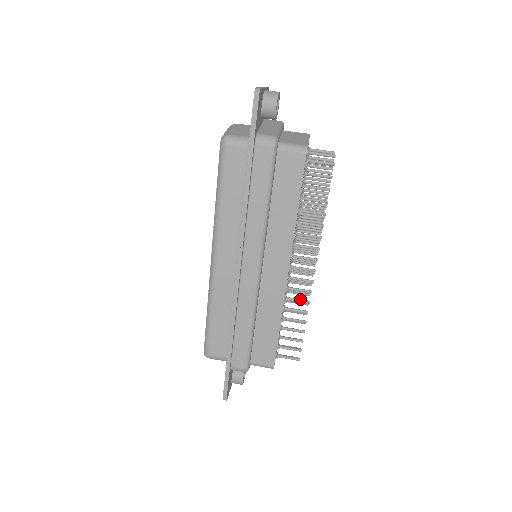
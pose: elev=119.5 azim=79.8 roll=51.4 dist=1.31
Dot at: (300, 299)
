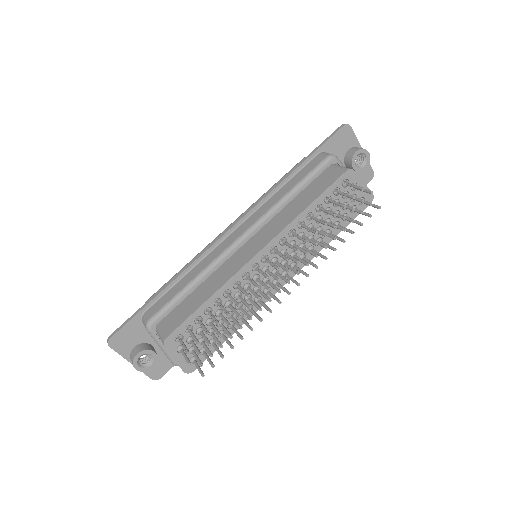
Dot at: occluded
